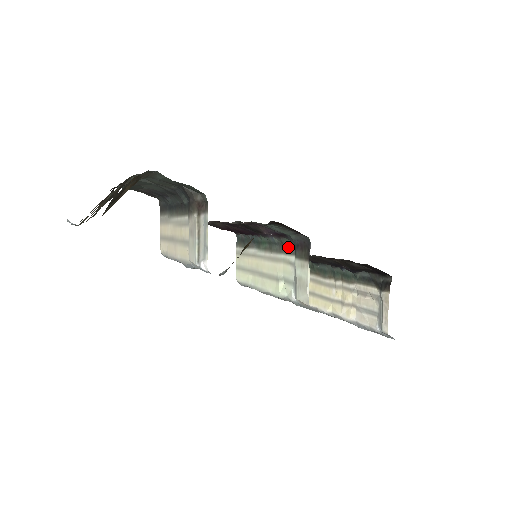
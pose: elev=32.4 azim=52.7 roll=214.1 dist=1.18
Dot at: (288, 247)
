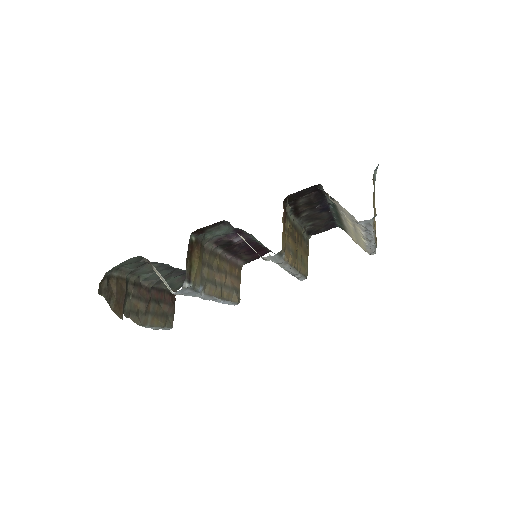
Dot at: occluded
